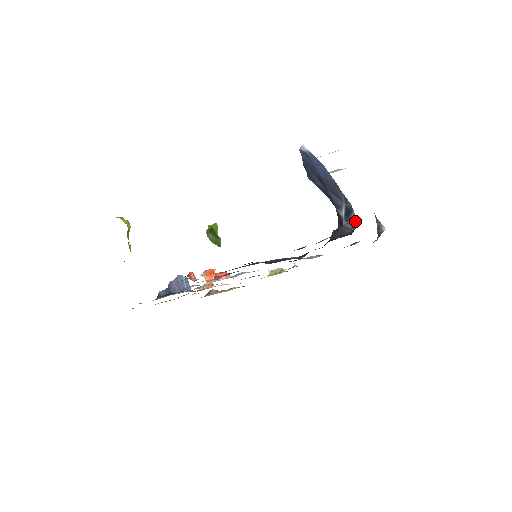
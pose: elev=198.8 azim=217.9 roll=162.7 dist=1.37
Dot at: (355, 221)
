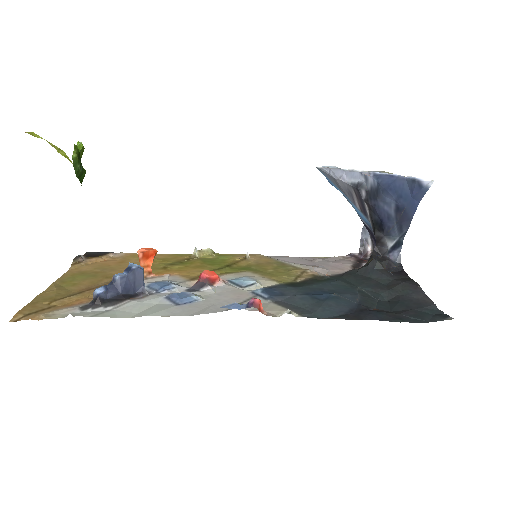
Dot at: (398, 255)
